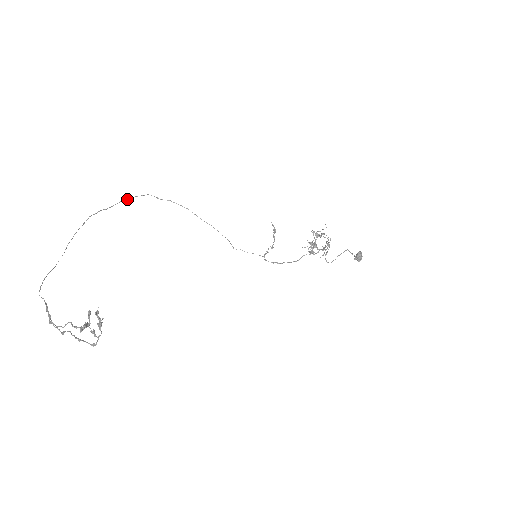
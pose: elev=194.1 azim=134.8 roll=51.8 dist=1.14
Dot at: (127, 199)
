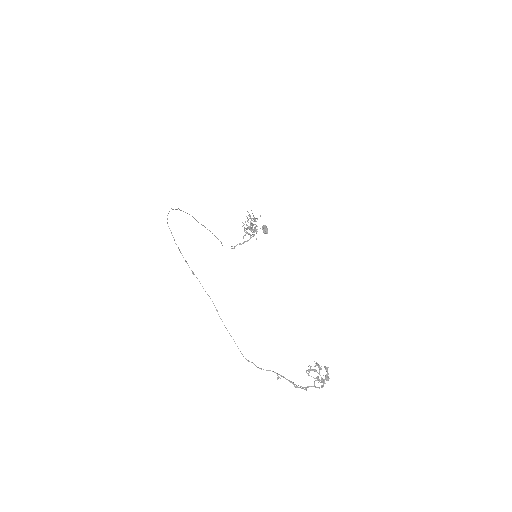
Dot at: occluded
